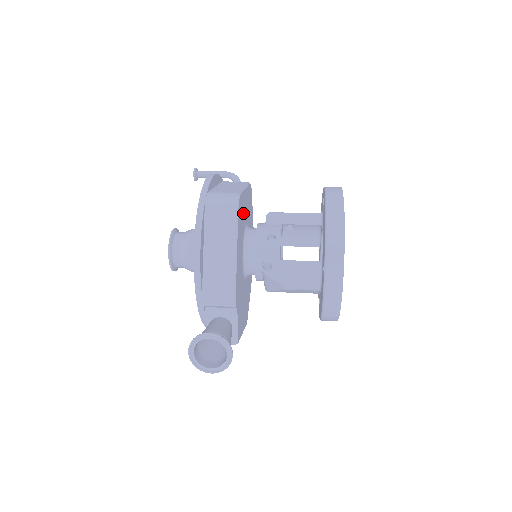
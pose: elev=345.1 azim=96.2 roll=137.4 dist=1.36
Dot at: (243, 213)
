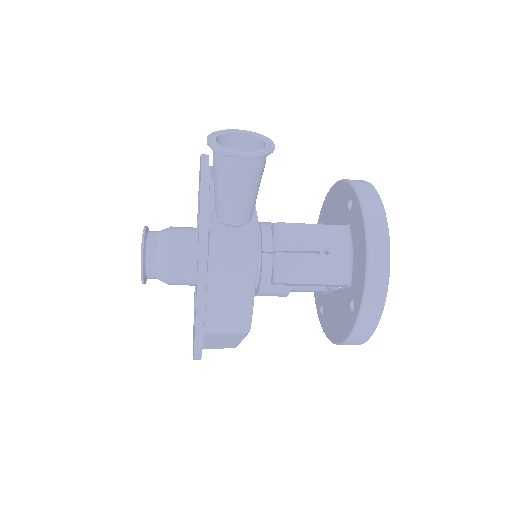
Dot at: occluded
